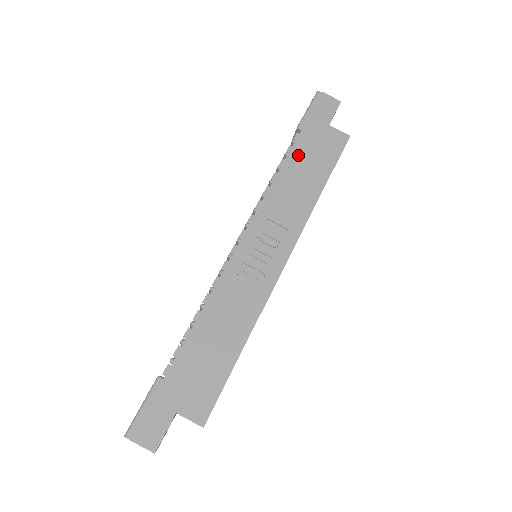
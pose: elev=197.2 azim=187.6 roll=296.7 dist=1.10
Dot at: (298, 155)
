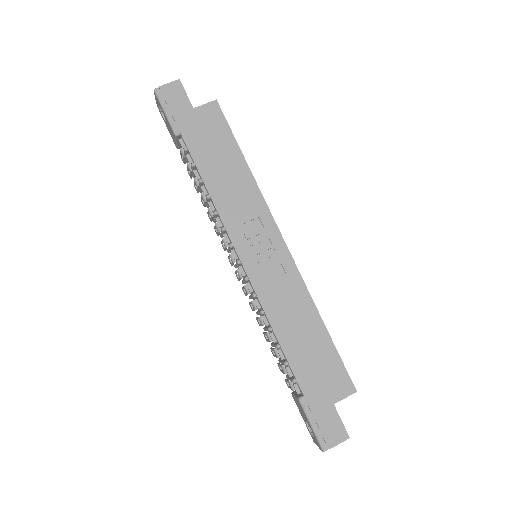
Dot at: (202, 157)
